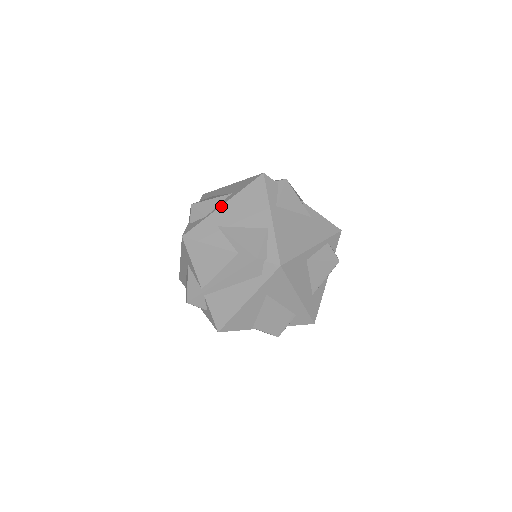
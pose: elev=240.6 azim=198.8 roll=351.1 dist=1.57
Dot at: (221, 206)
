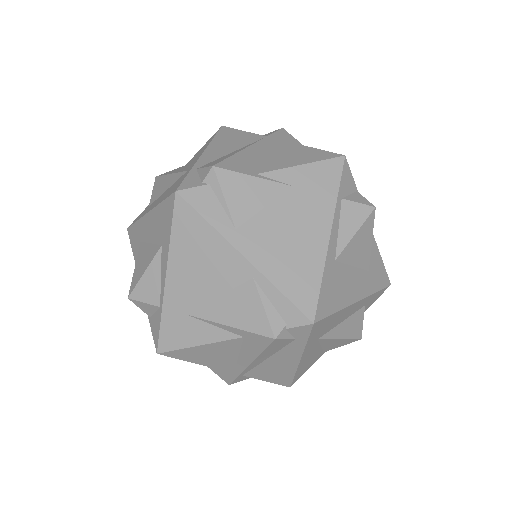
Dot at: (165, 283)
